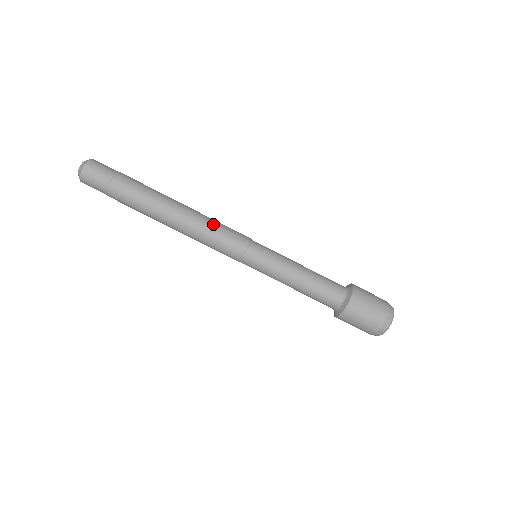
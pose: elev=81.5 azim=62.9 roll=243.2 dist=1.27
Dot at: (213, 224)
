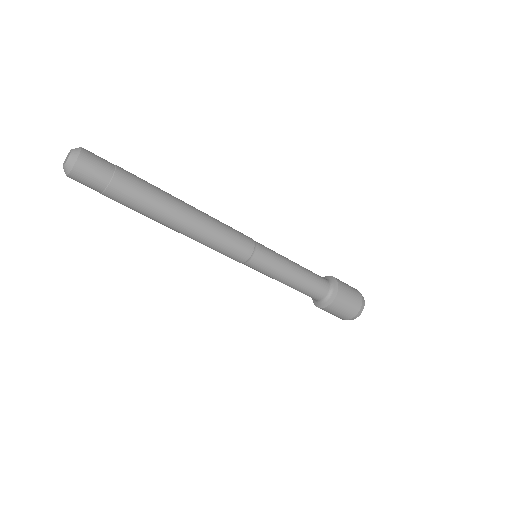
Dot at: (219, 236)
